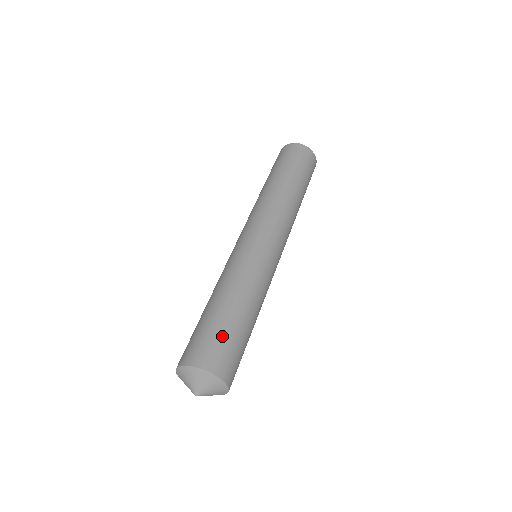
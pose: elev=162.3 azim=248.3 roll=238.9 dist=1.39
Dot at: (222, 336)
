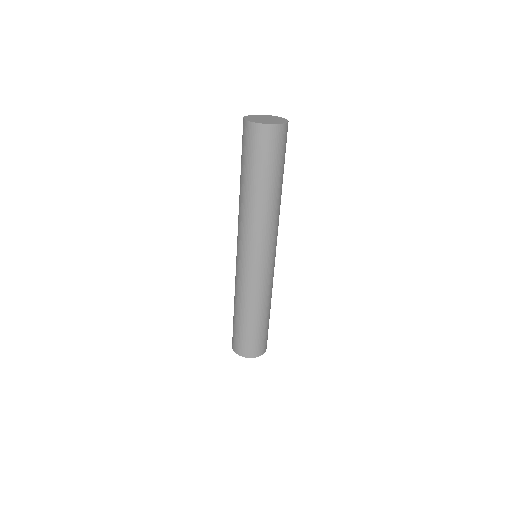
Dot at: (245, 338)
